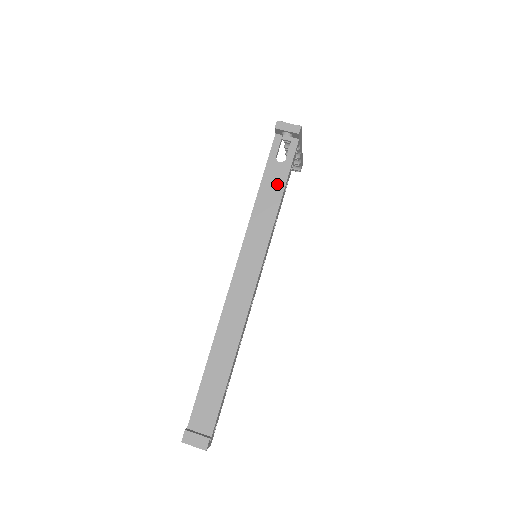
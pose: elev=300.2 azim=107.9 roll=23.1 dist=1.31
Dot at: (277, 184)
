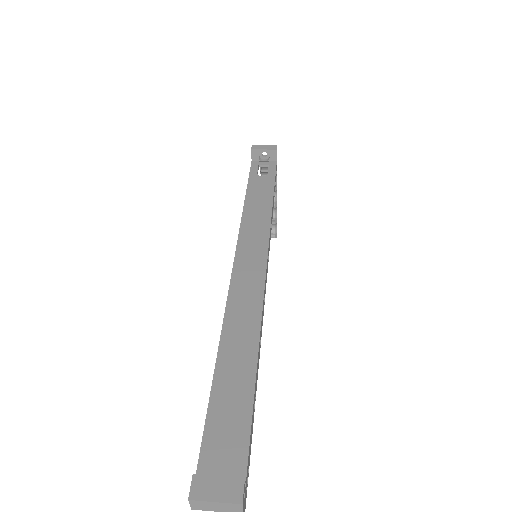
Dot at: (264, 190)
